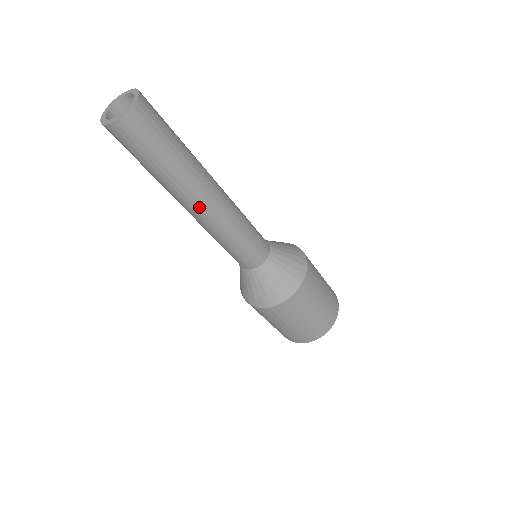
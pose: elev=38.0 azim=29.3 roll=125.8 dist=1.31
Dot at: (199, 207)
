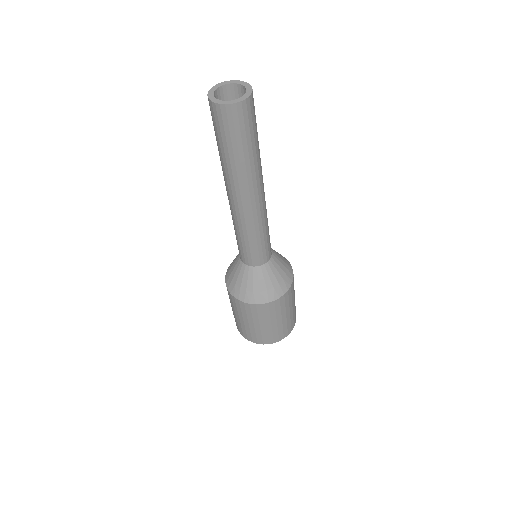
Dot at: (256, 196)
